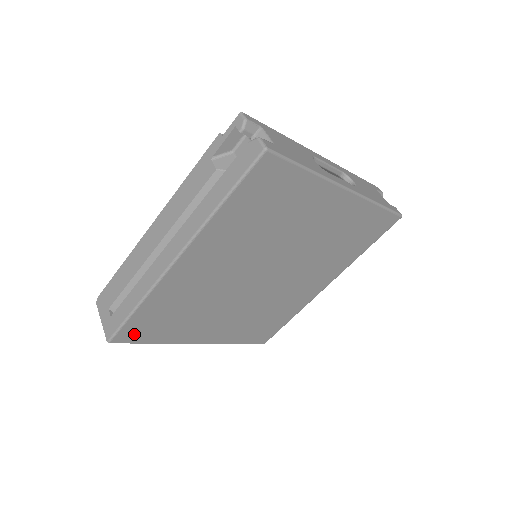
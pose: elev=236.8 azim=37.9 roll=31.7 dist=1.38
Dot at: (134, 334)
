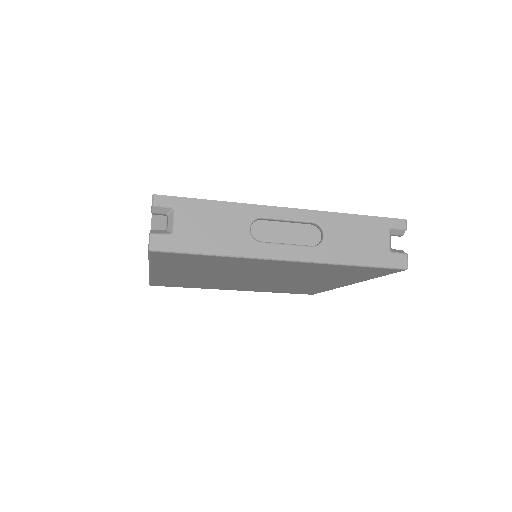
Dot at: (166, 285)
